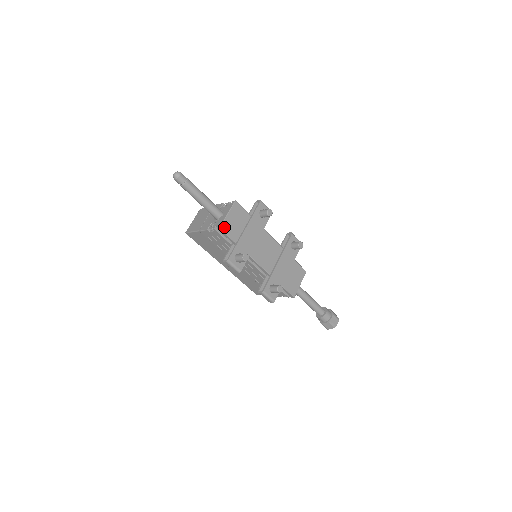
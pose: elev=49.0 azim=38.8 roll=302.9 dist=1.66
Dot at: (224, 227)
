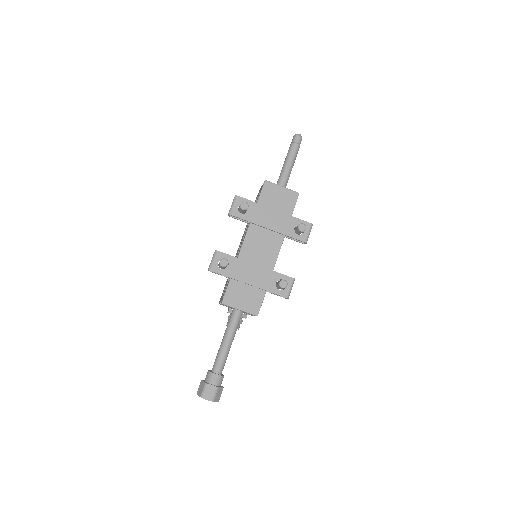
Dot at: (268, 185)
